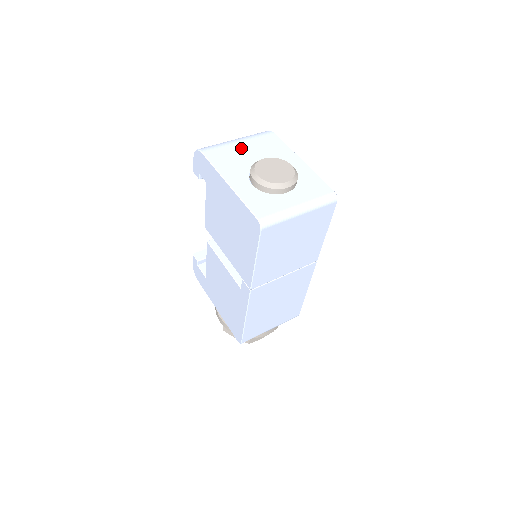
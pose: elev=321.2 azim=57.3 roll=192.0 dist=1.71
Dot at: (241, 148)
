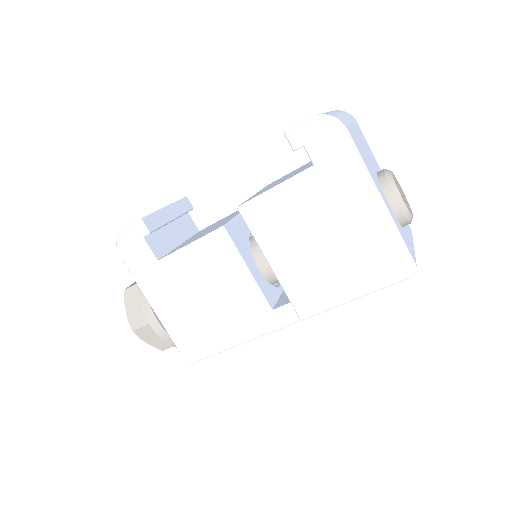
Dot at: (358, 137)
